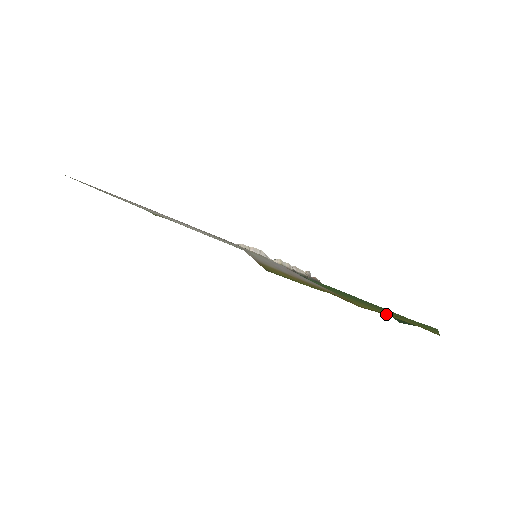
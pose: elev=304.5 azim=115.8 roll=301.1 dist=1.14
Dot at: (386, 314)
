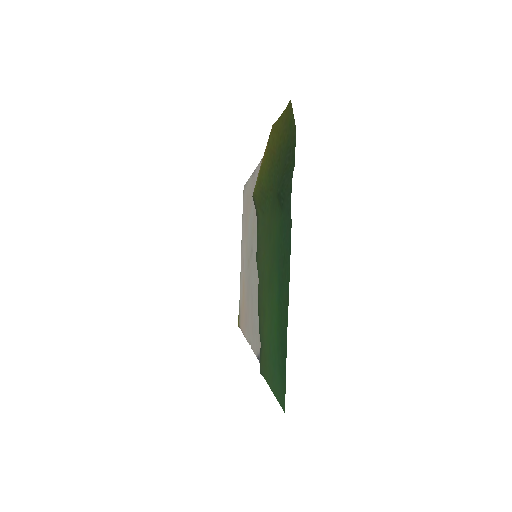
Dot at: (279, 122)
